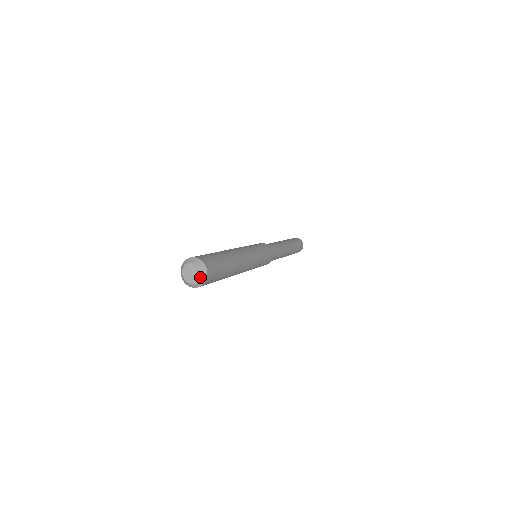
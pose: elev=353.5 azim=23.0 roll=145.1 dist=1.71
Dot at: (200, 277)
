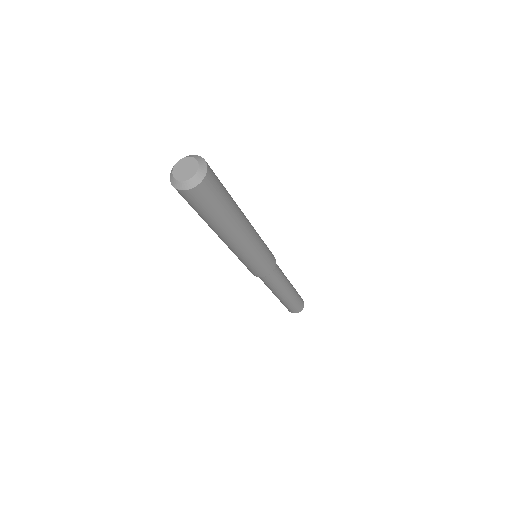
Dot at: (190, 178)
